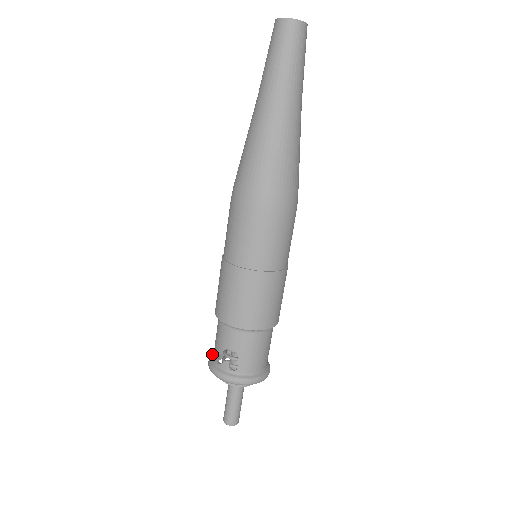
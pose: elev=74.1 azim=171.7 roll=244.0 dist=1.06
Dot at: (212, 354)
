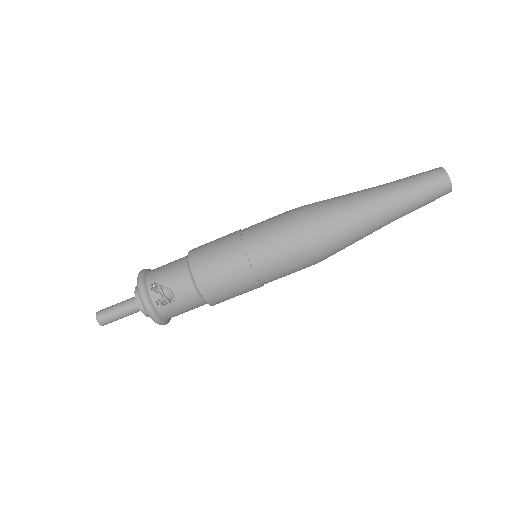
Dot at: (146, 271)
